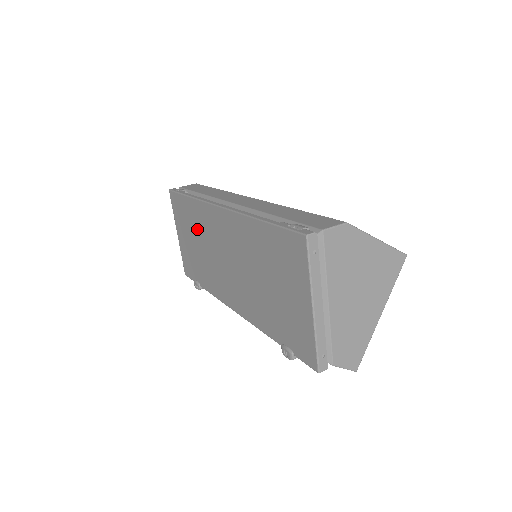
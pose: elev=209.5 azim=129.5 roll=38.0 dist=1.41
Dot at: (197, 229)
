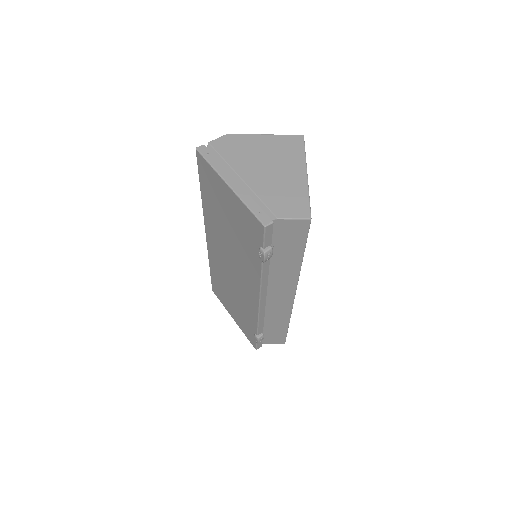
Dot at: (223, 283)
